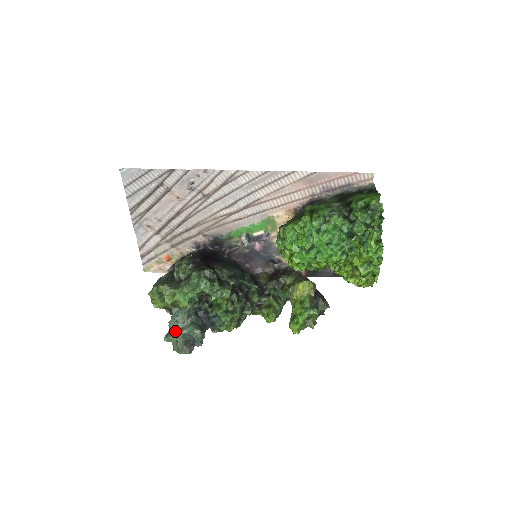
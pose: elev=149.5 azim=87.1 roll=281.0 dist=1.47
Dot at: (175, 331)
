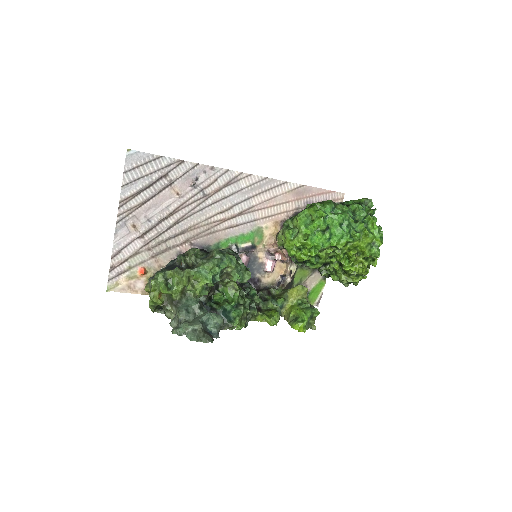
Dot at: (187, 321)
